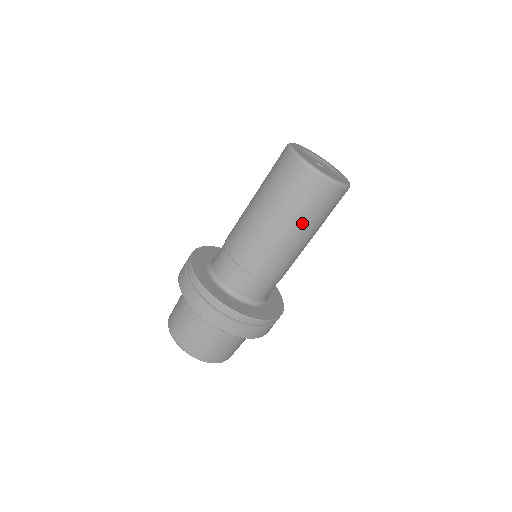
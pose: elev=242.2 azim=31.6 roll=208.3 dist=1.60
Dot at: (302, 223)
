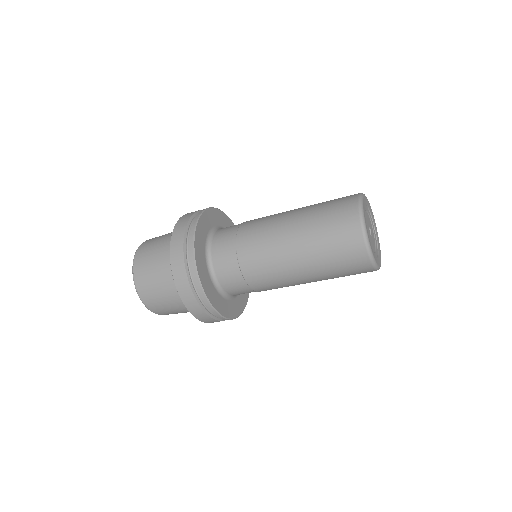
Dot at: (320, 273)
